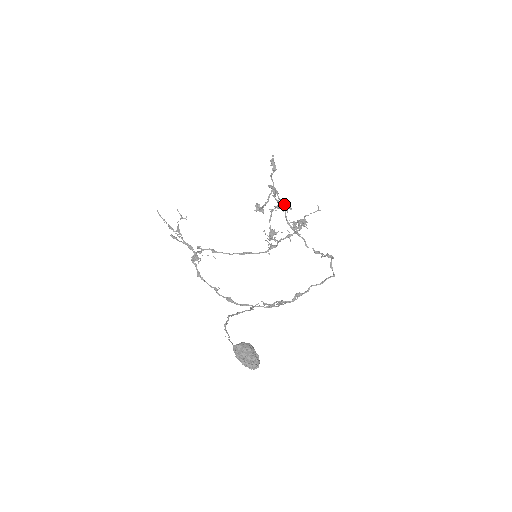
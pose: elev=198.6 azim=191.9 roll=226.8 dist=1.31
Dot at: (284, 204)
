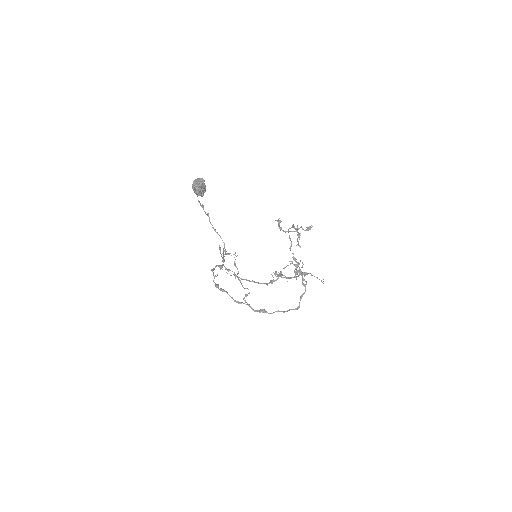
Dot at: (298, 243)
